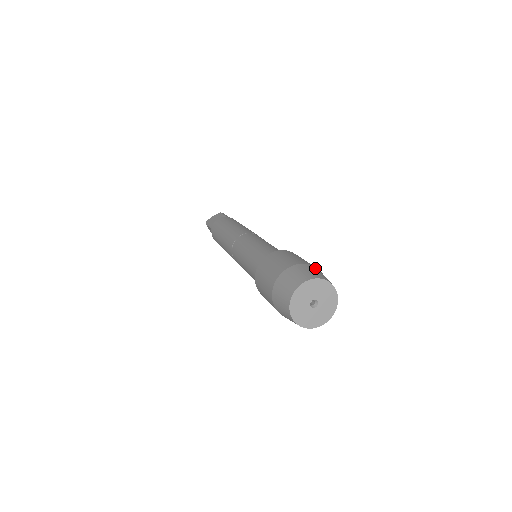
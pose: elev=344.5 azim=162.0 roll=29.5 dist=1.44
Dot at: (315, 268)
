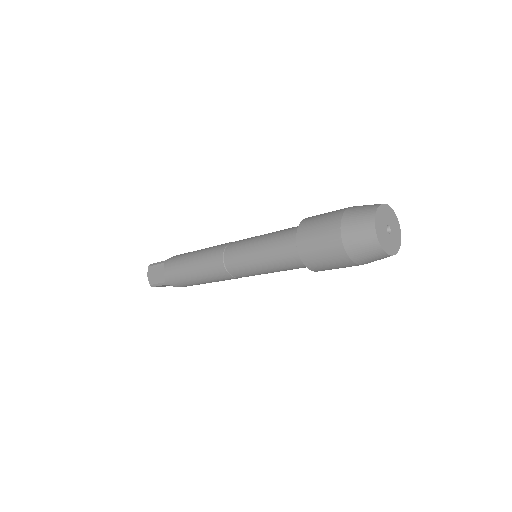
Dot at: occluded
